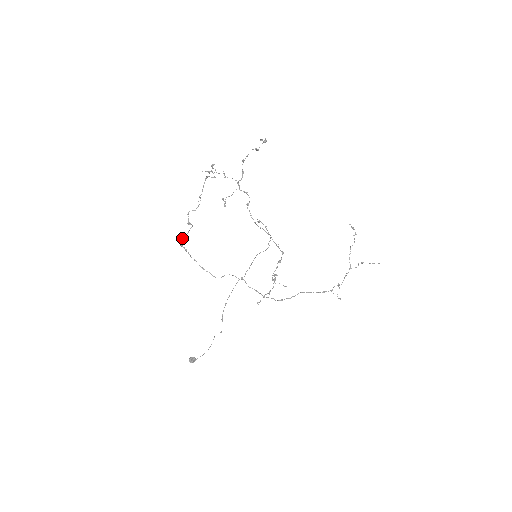
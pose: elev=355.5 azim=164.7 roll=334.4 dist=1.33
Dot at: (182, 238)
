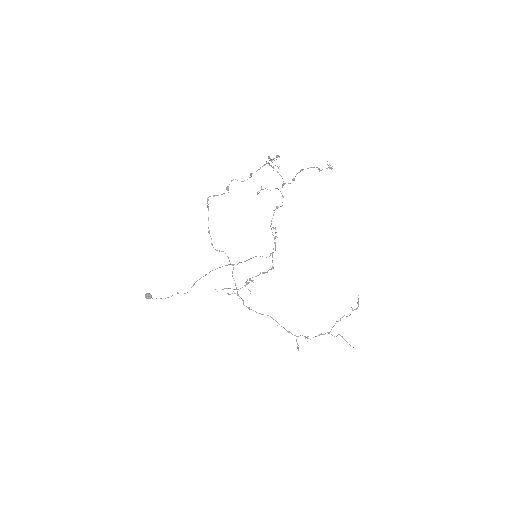
Dot at: occluded
